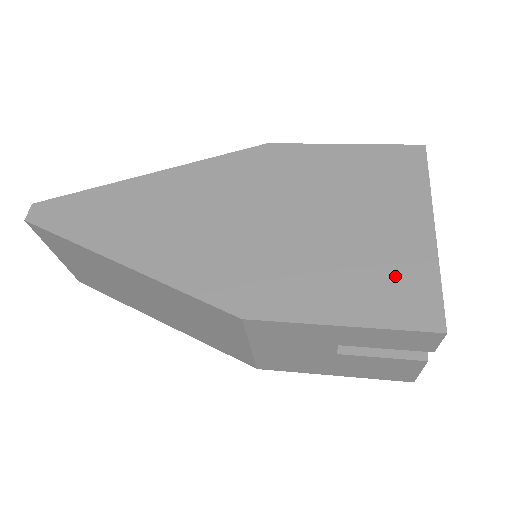
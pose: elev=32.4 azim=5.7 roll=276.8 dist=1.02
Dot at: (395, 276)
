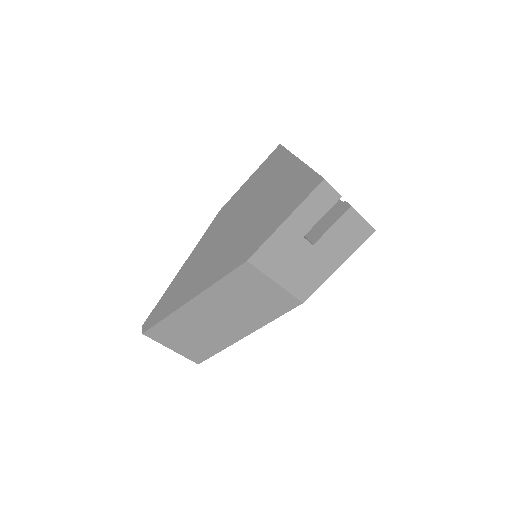
Dot at: (295, 187)
